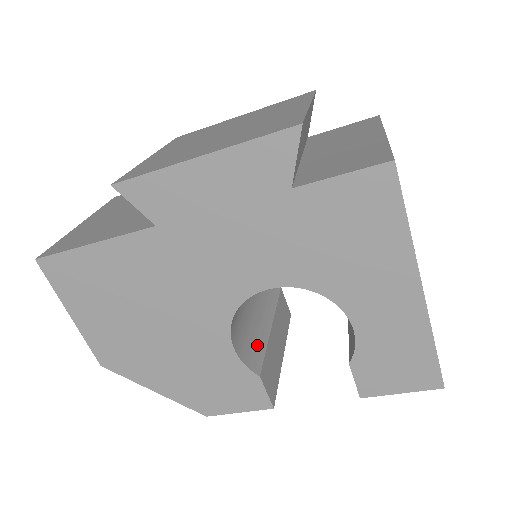
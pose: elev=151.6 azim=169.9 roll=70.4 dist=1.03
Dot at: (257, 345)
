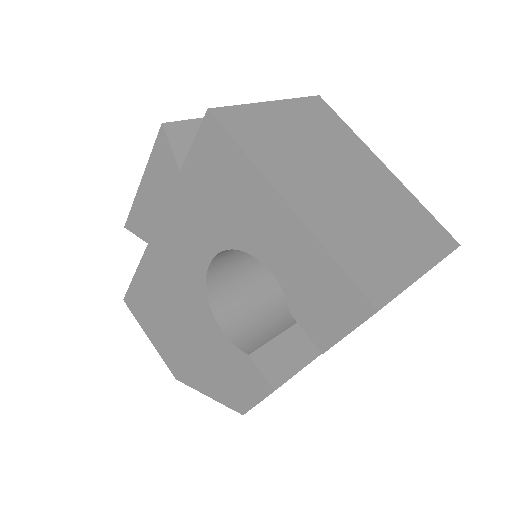
Dot at: (264, 334)
